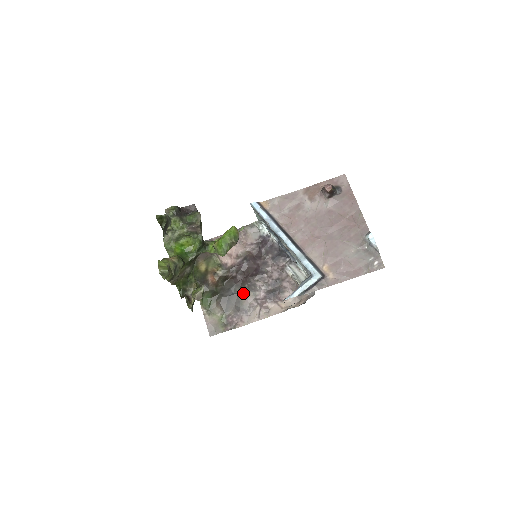
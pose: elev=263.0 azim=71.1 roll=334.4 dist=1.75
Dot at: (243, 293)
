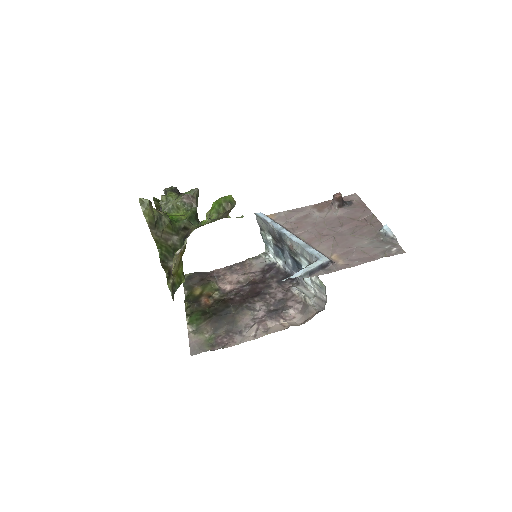
Dot at: (239, 313)
